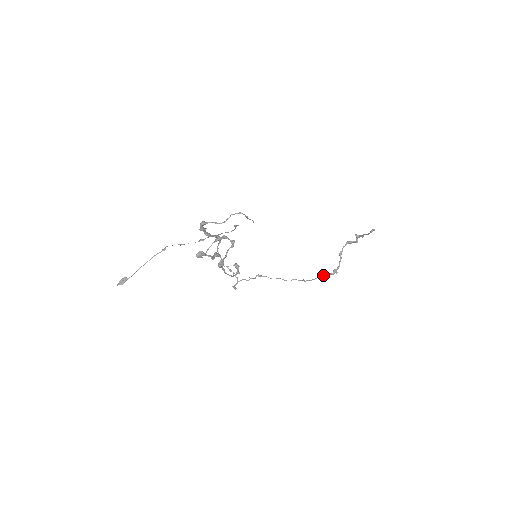
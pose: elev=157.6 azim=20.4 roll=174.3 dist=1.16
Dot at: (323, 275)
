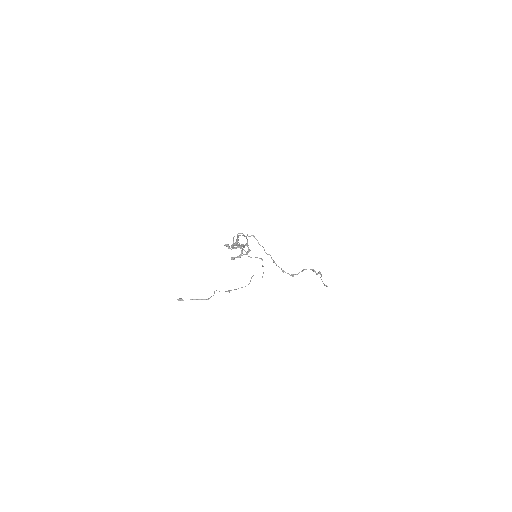
Dot at: (285, 272)
